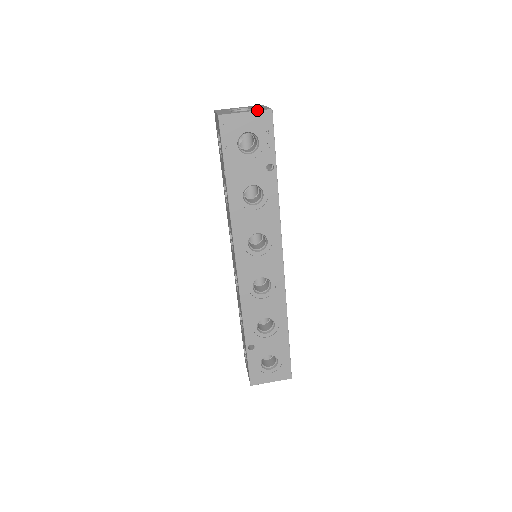
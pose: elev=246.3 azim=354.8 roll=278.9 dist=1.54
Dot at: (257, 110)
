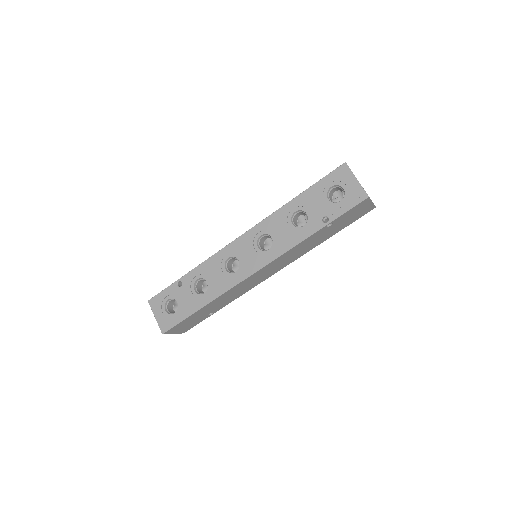
Dot at: occluded
